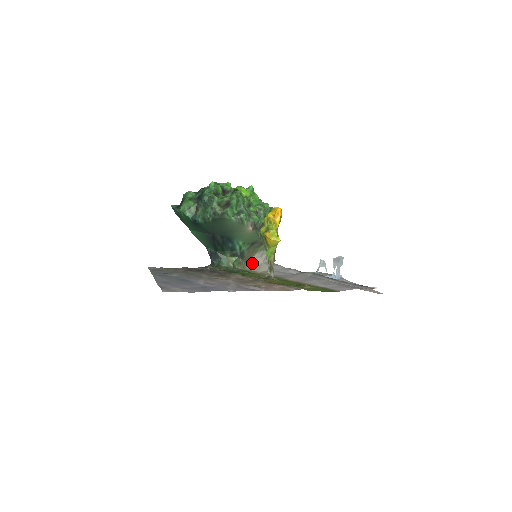
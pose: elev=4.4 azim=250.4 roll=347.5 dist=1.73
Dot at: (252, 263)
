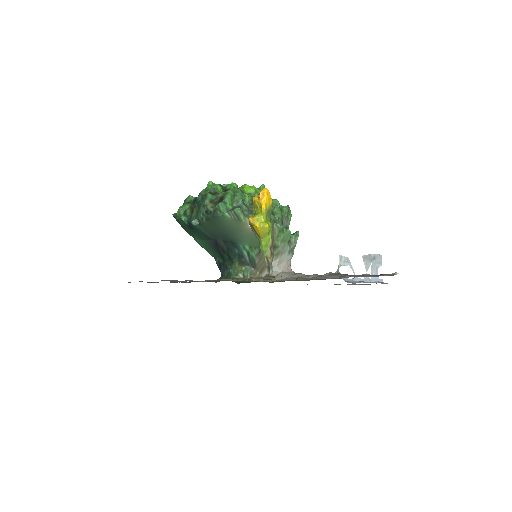
Dot at: occluded
